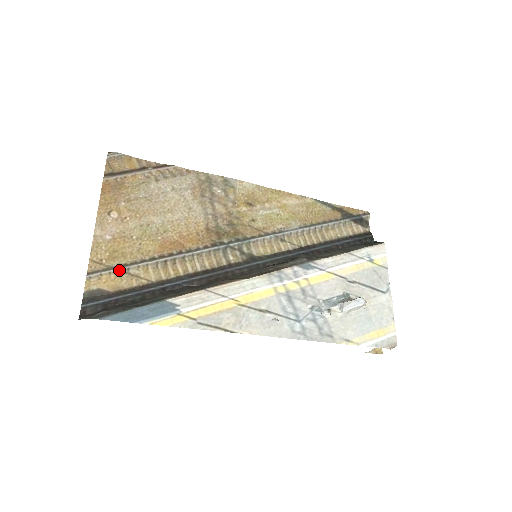
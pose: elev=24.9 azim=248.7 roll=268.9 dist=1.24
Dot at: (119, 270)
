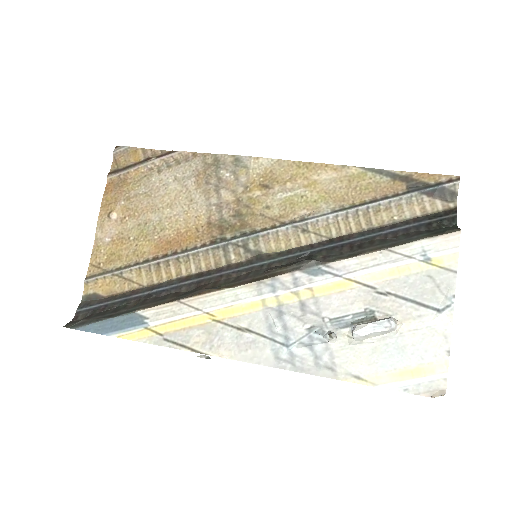
Dot at: (113, 274)
